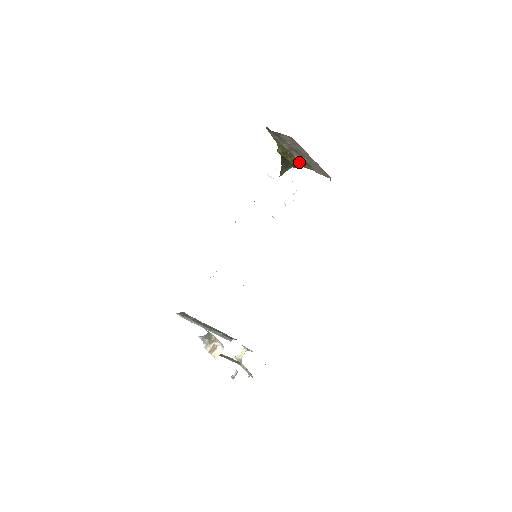
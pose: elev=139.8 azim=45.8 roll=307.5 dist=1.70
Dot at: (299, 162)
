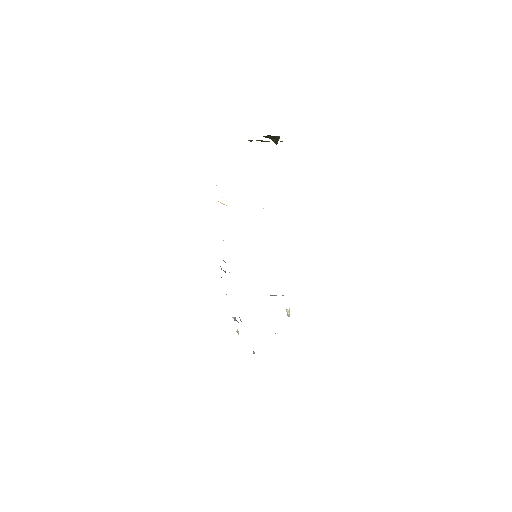
Dot at: occluded
